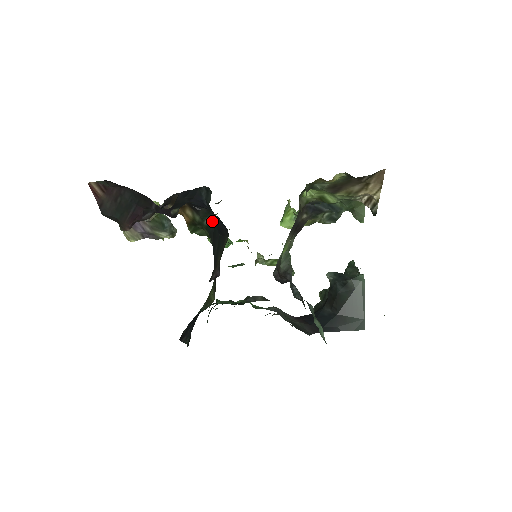
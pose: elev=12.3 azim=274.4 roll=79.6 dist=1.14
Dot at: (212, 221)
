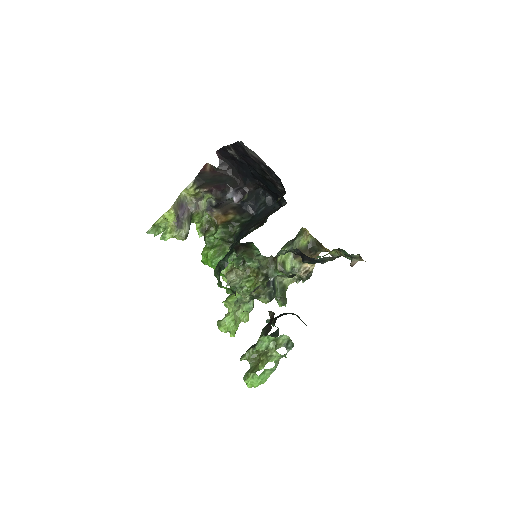
Dot at: (249, 220)
